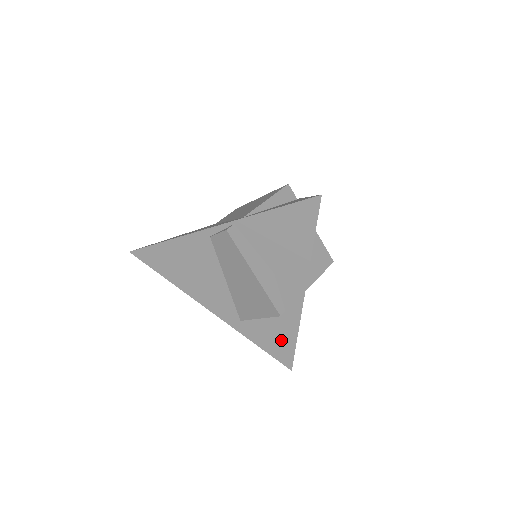
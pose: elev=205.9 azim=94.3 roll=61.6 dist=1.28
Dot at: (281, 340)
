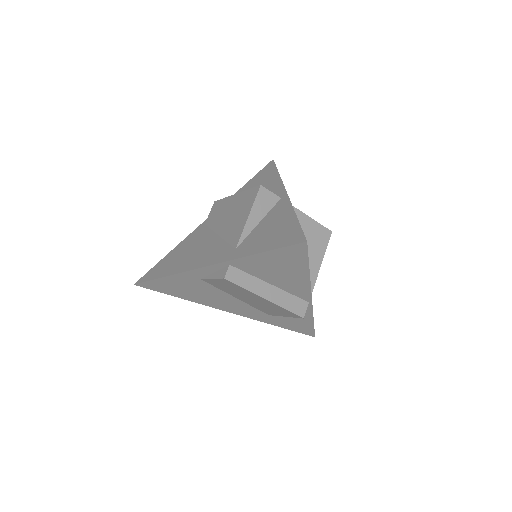
Dot at: (281, 229)
